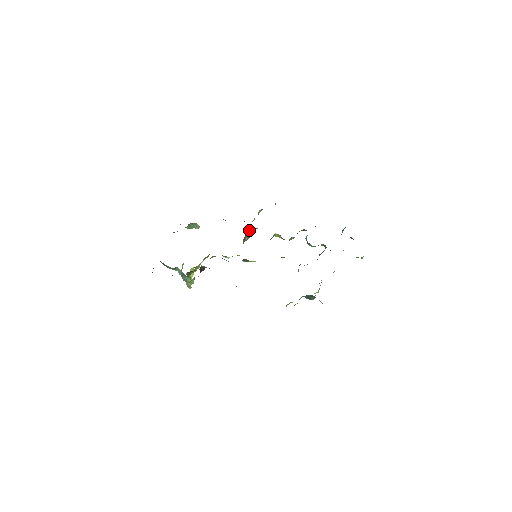
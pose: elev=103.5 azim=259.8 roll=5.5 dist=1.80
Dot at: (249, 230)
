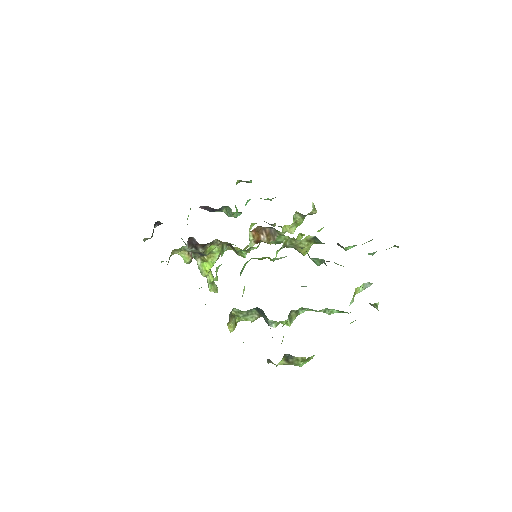
Dot at: (272, 230)
